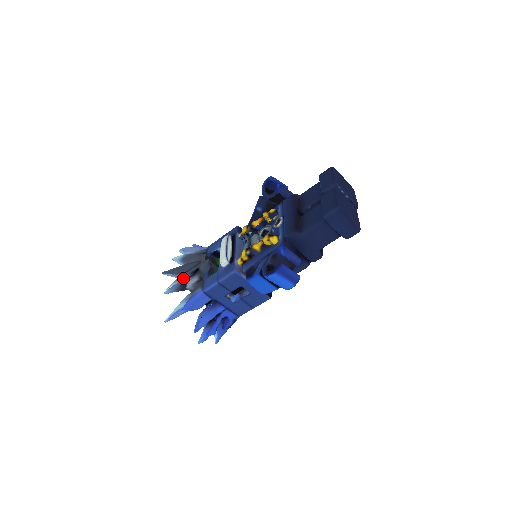
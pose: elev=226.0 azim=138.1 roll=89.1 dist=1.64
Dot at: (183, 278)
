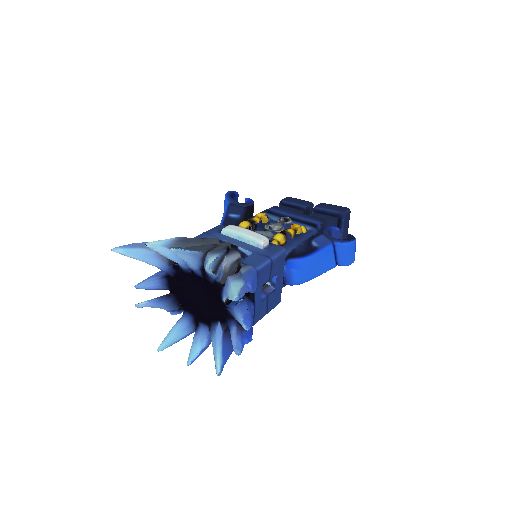
Dot at: (223, 252)
